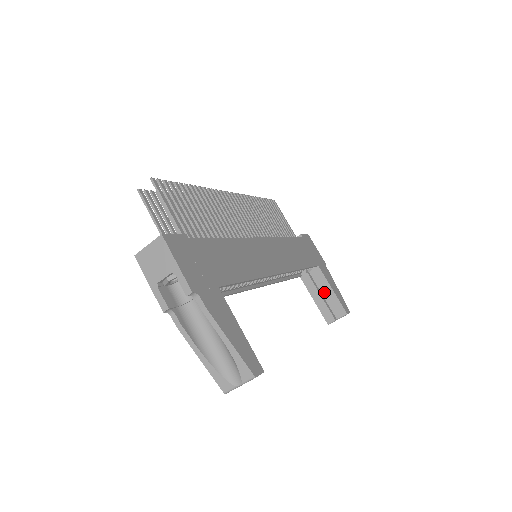
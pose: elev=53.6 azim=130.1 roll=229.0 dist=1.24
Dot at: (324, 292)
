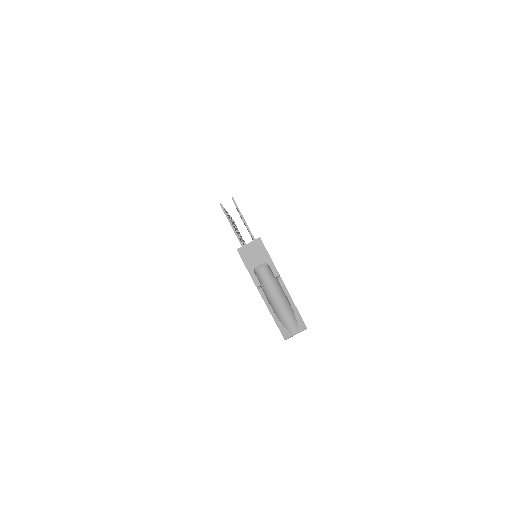
Dot at: occluded
